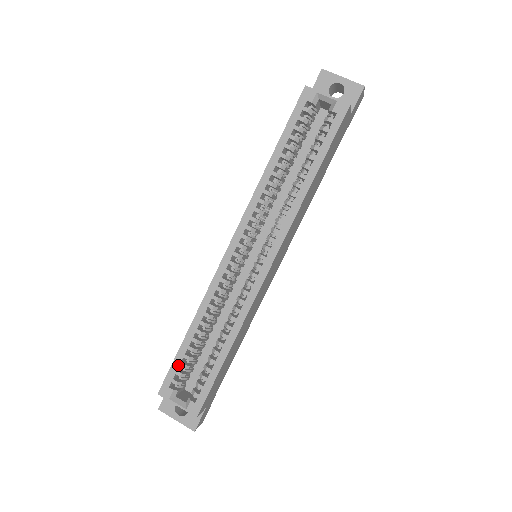
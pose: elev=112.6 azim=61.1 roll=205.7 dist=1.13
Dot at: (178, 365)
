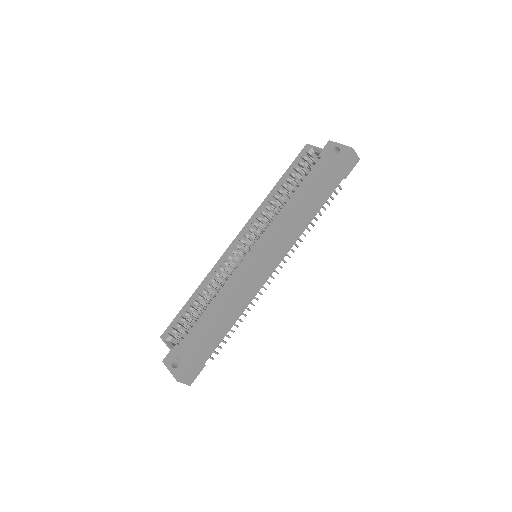
Dot at: (179, 318)
